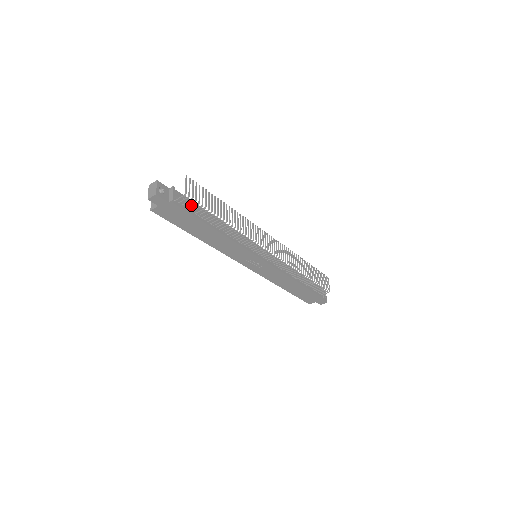
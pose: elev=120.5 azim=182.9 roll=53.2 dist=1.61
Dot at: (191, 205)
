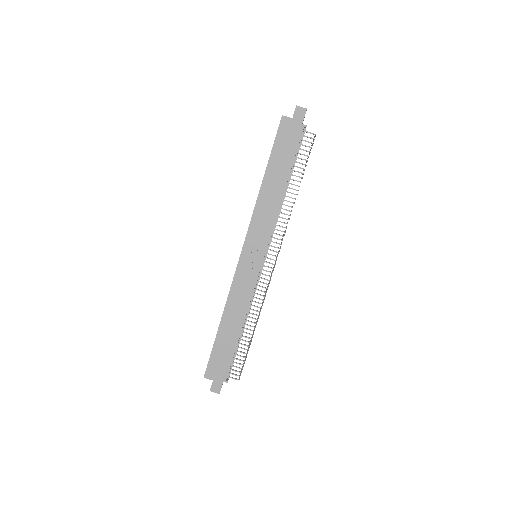
Dot at: occluded
